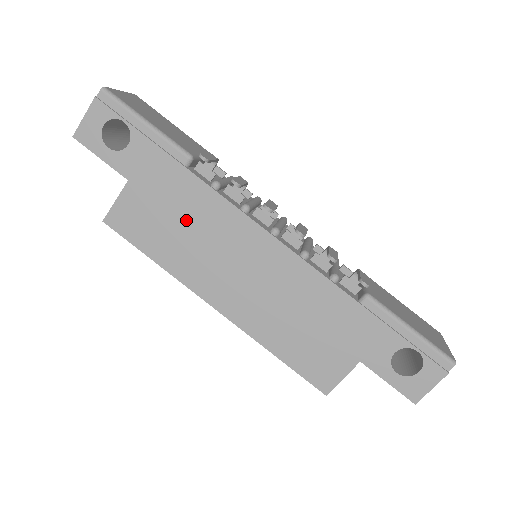
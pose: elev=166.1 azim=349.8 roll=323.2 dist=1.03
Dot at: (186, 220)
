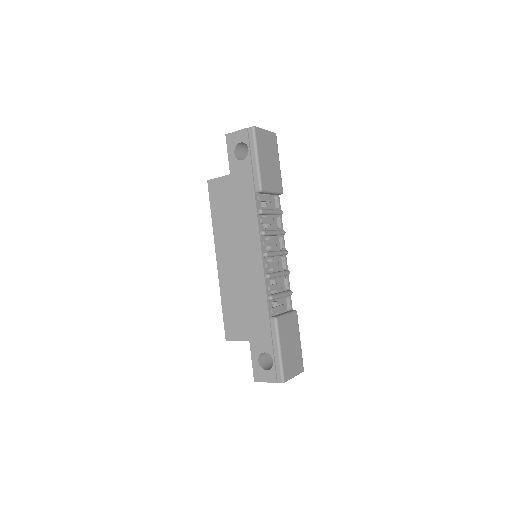
Dot at: (237, 214)
